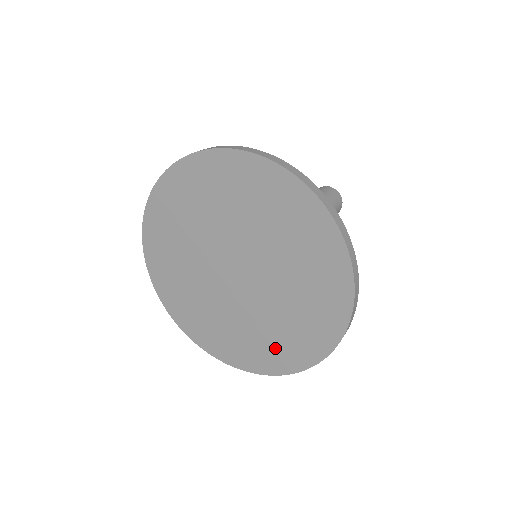
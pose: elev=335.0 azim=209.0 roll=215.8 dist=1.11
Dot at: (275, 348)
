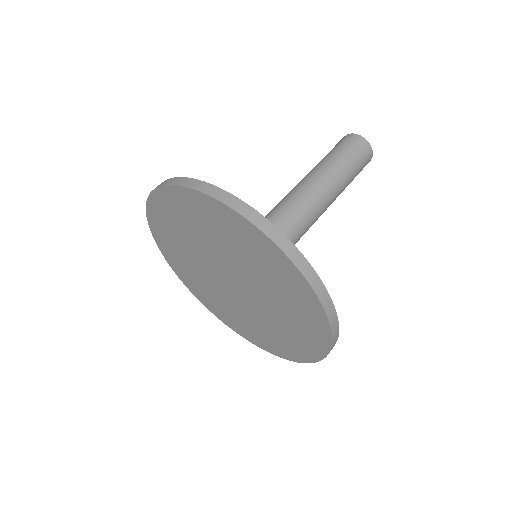
Dot at: (291, 342)
